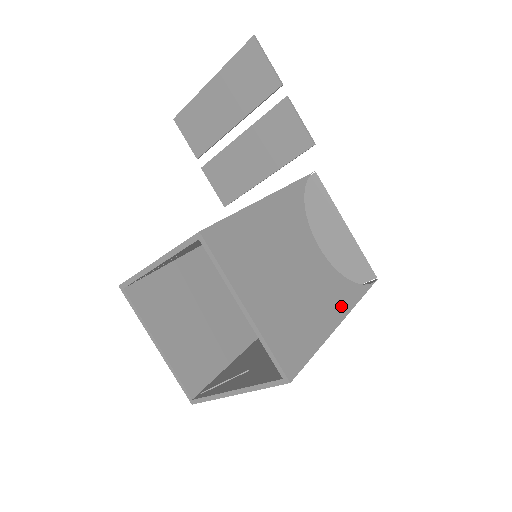
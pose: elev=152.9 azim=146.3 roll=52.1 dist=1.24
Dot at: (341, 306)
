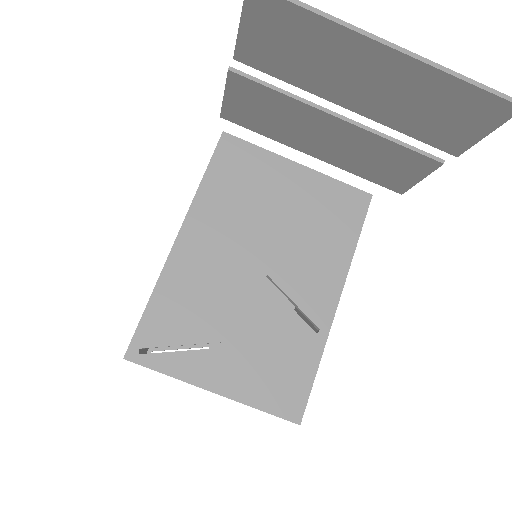
Dot at: occluded
